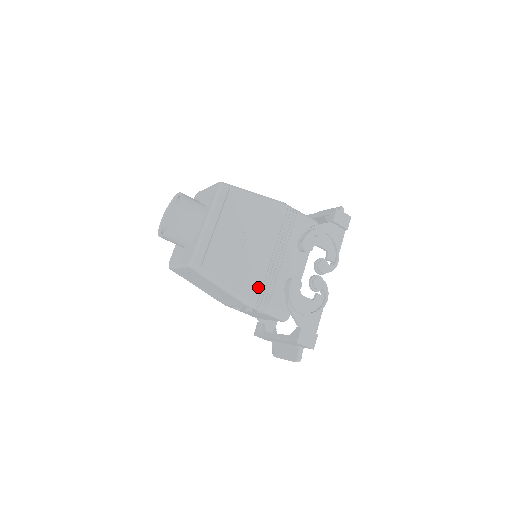
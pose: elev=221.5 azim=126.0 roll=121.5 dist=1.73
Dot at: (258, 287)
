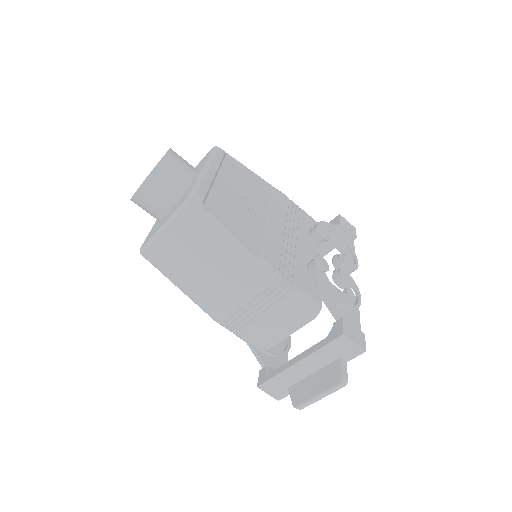
Dot at: (276, 257)
